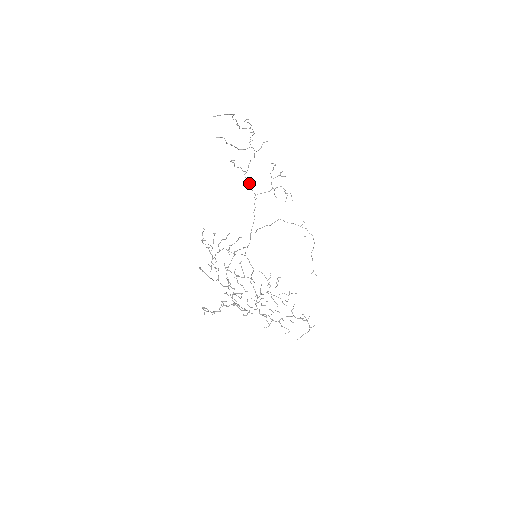
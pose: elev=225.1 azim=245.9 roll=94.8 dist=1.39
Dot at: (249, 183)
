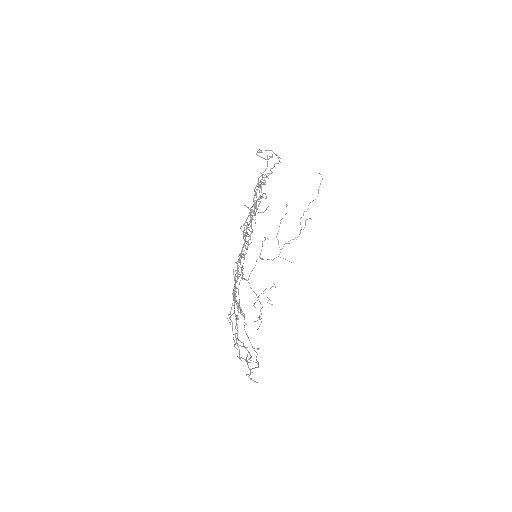
Dot at: occluded
